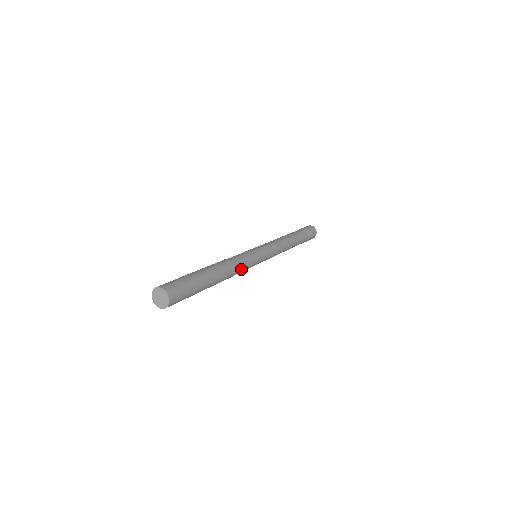
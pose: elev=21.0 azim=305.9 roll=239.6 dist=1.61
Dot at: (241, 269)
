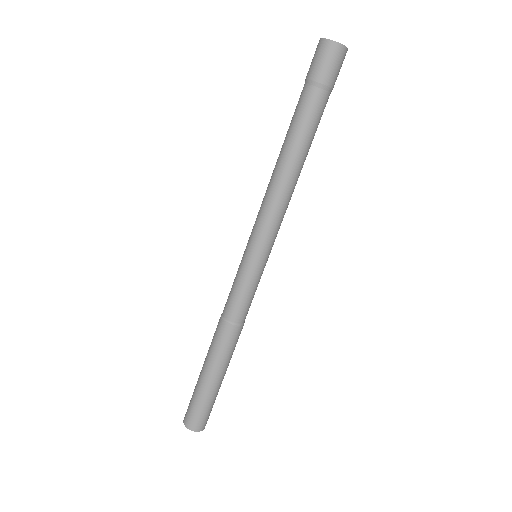
Dot at: (247, 313)
